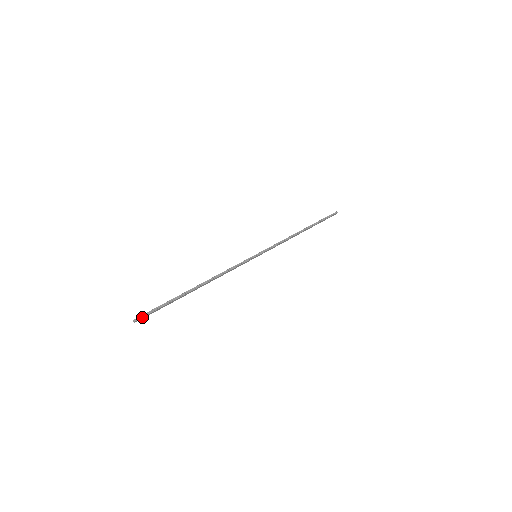
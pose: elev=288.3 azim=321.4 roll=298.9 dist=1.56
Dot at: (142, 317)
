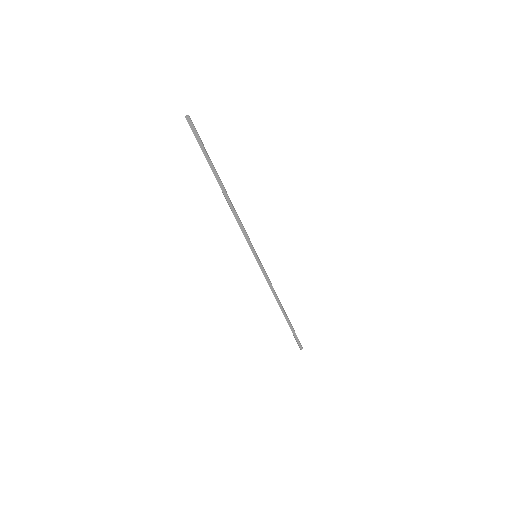
Dot at: (192, 124)
